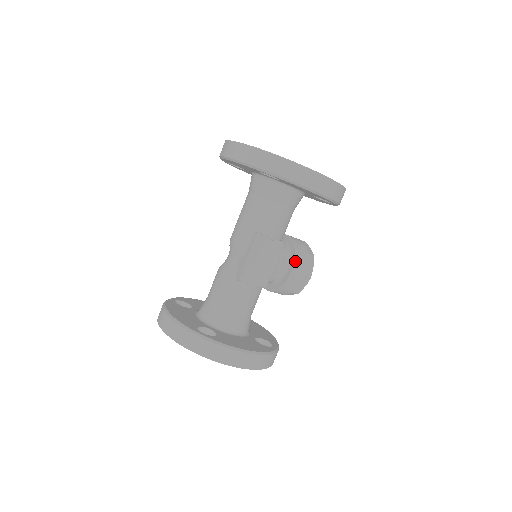
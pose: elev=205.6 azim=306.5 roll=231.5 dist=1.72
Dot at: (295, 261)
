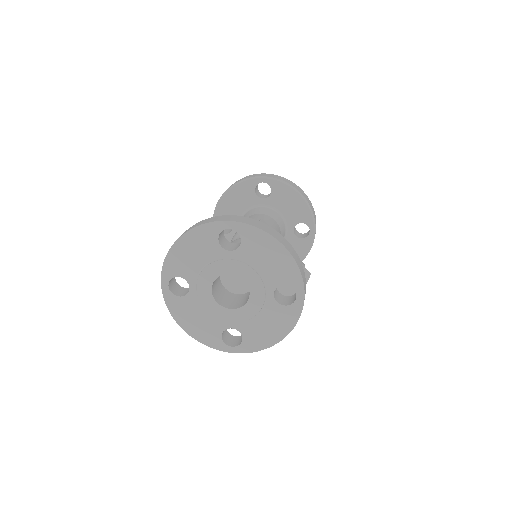
Dot at: occluded
